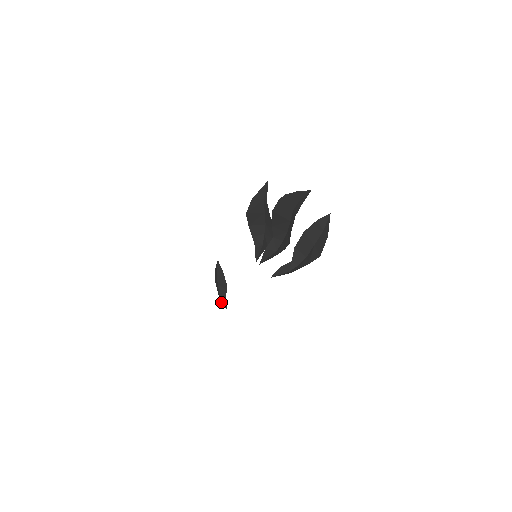
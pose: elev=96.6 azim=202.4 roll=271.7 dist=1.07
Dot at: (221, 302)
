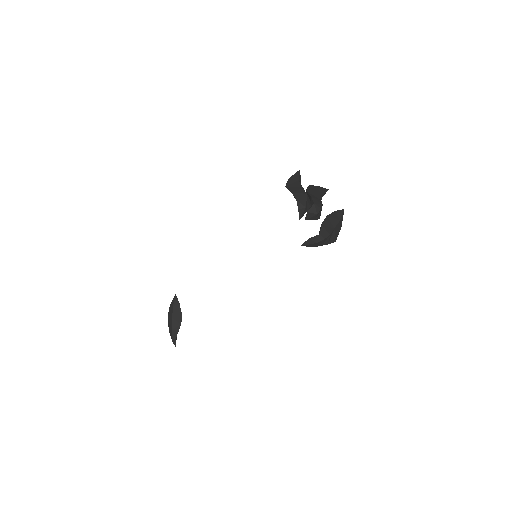
Dot at: (172, 338)
